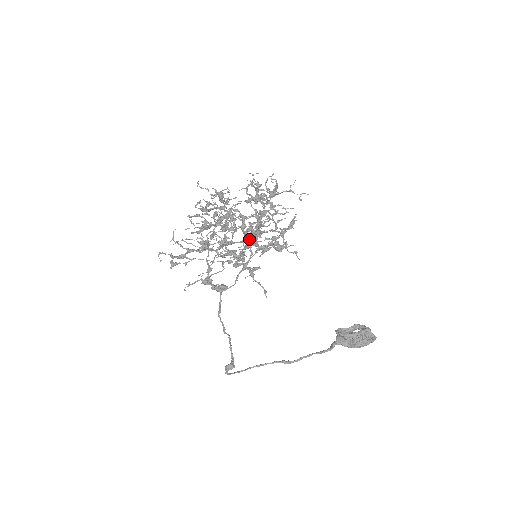
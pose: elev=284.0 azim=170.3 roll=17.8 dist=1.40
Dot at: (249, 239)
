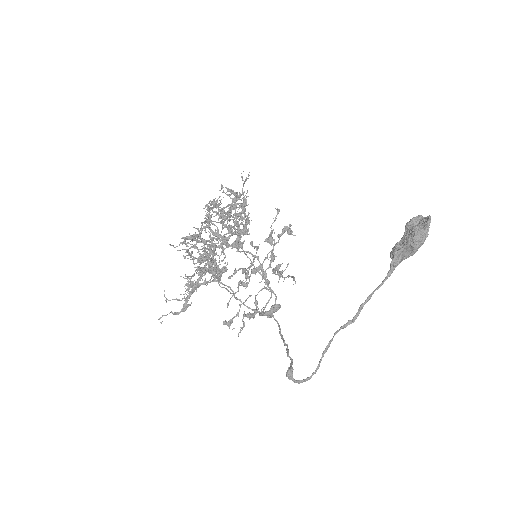
Dot at: (241, 248)
